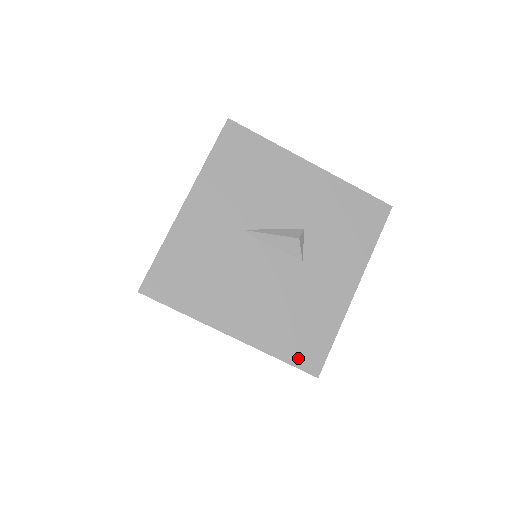
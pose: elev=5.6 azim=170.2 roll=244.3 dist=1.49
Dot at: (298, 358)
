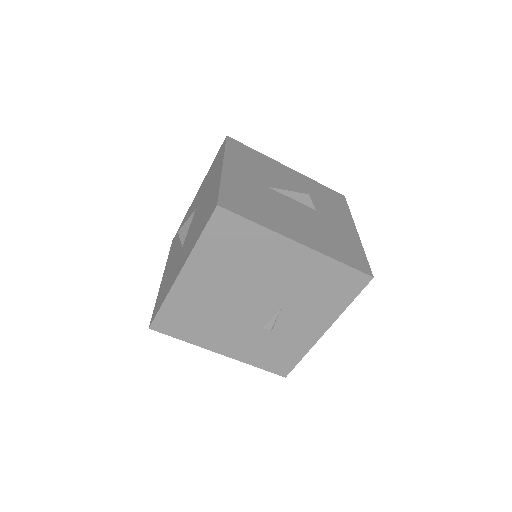
Dot at: (353, 263)
